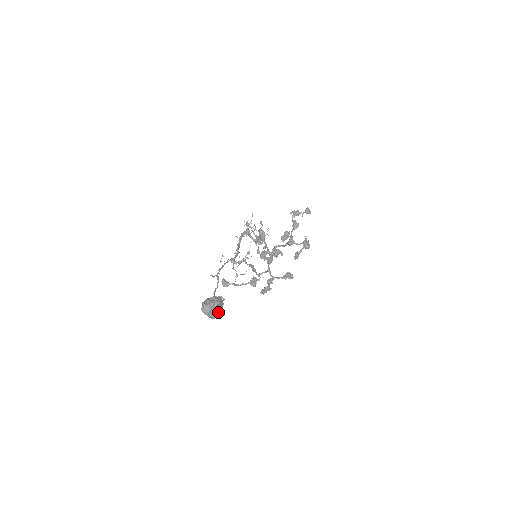
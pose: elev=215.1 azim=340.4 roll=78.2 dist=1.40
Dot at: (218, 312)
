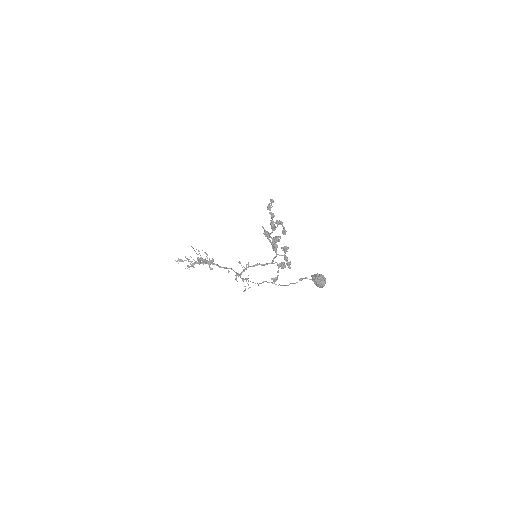
Dot at: occluded
